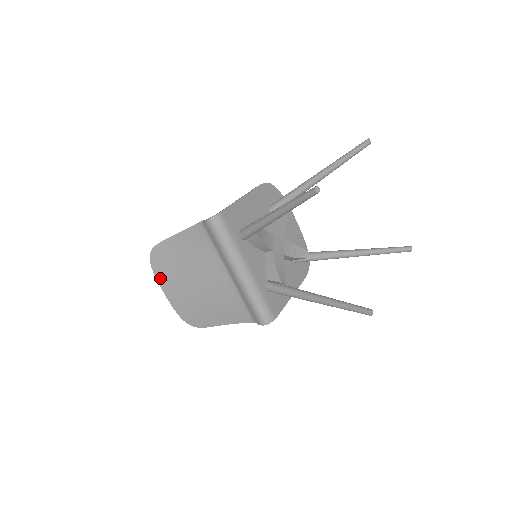
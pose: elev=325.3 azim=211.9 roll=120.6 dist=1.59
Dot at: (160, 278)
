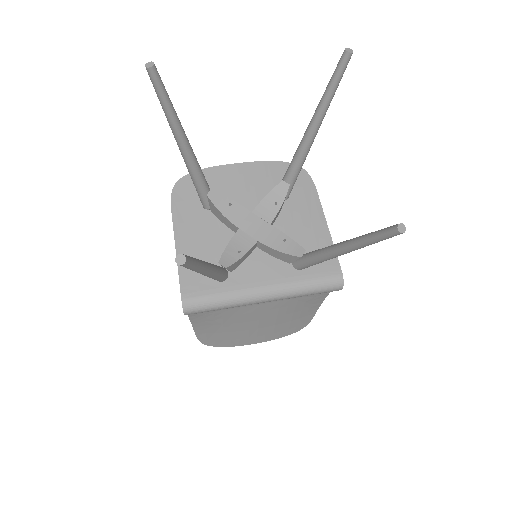
Dot at: (236, 344)
